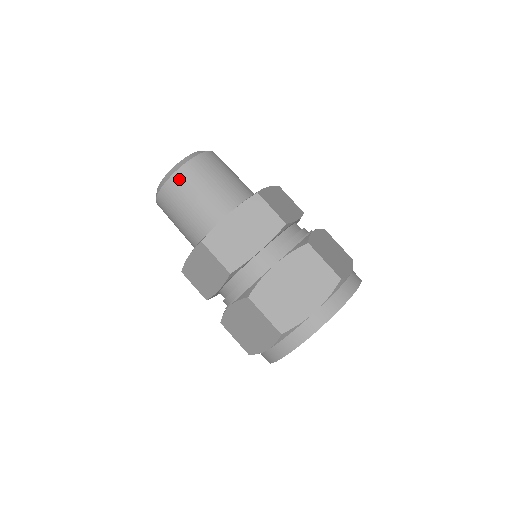
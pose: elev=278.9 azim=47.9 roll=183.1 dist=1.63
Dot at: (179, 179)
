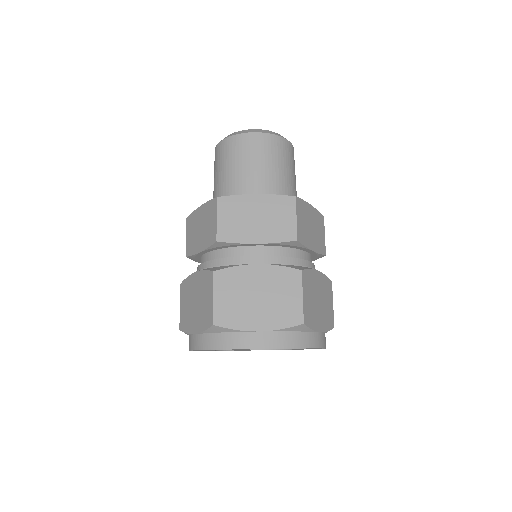
Dot at: (245, 140)
